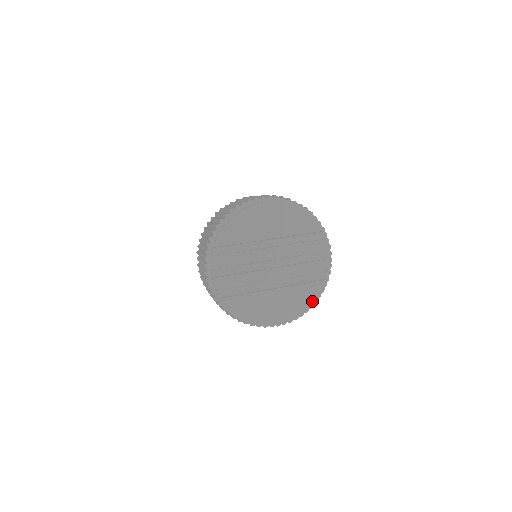
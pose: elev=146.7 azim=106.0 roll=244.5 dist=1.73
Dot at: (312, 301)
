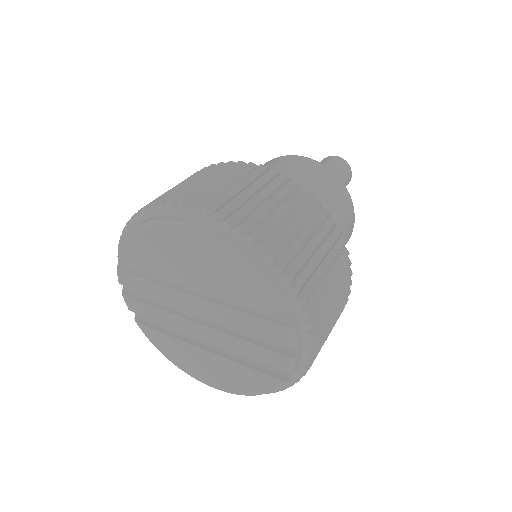
Dot at: (258, 392)
